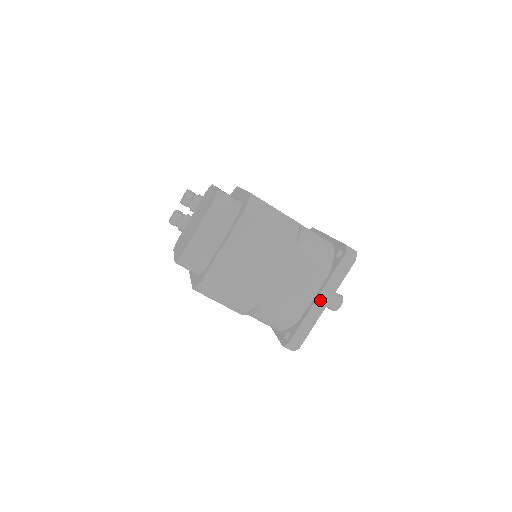
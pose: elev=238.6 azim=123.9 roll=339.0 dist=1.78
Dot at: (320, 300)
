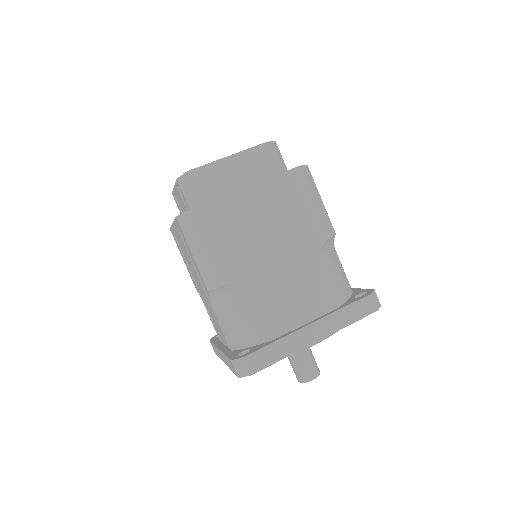
Dot at: (313, 329)
